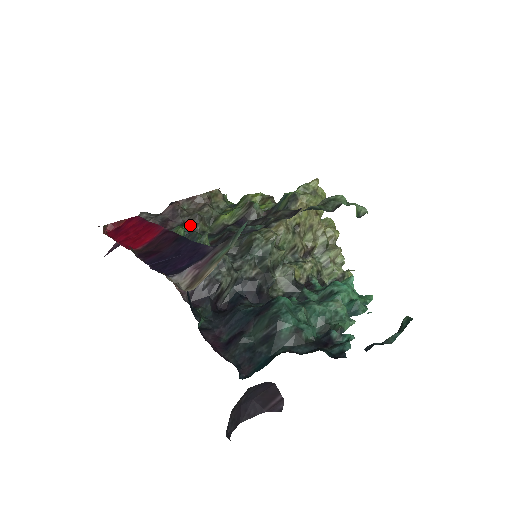
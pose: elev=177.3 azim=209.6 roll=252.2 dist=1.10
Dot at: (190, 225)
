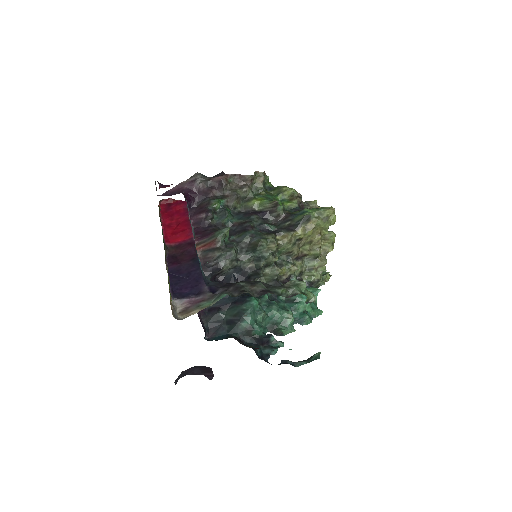
Dot at: (227, 200)
